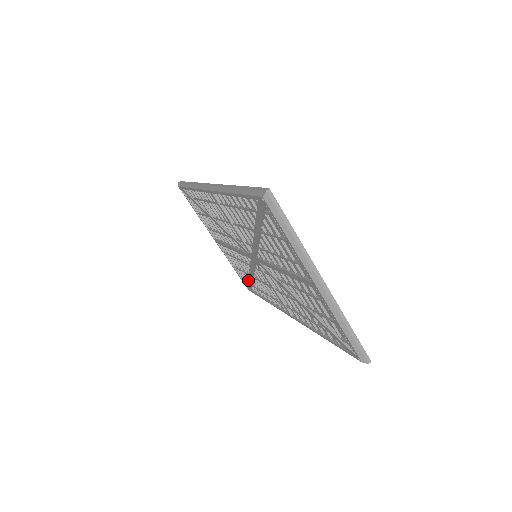
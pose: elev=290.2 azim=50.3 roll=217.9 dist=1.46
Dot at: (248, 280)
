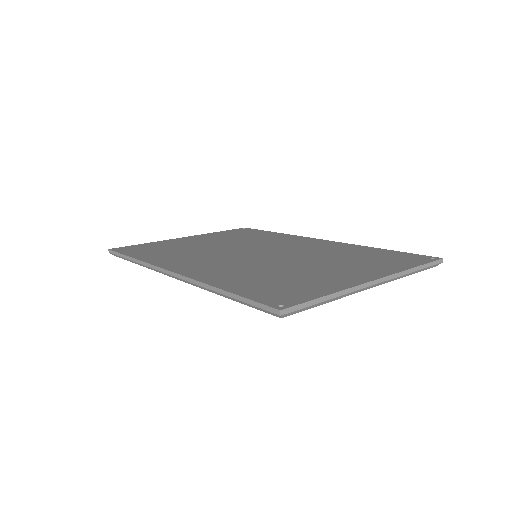
Dot at: occluded
